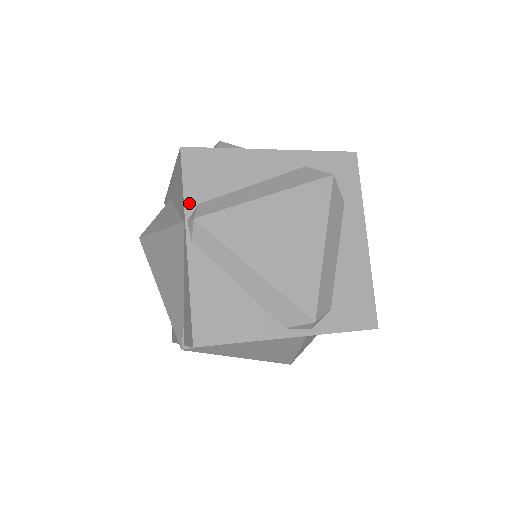
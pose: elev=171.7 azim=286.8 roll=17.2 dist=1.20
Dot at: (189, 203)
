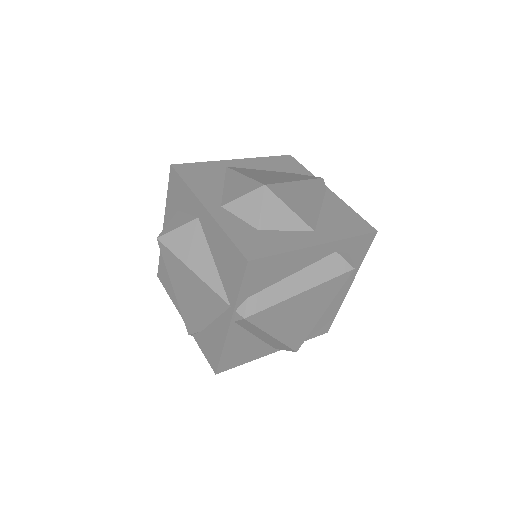
Dot at: (241, 299)
